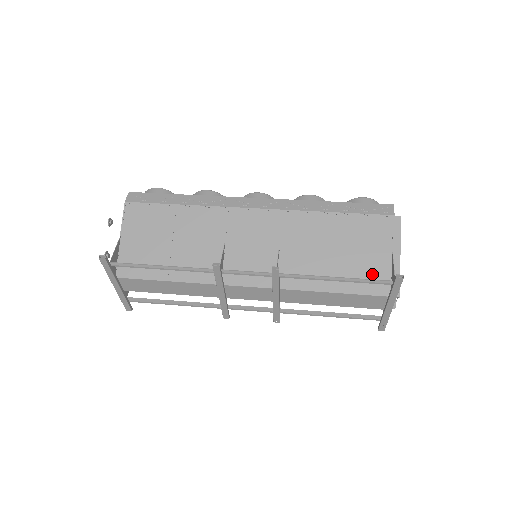
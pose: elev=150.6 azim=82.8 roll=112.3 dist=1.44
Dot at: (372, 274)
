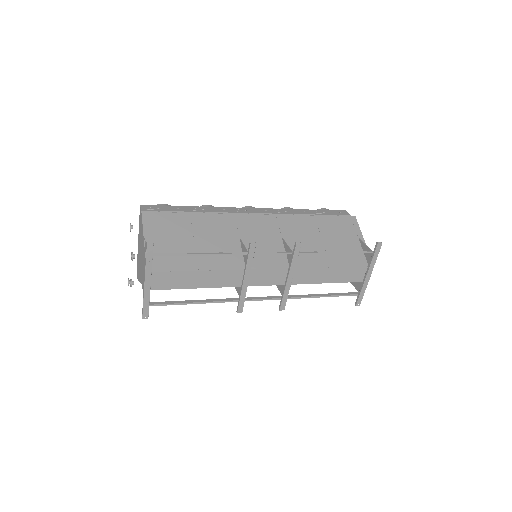
Dot at: occluded
